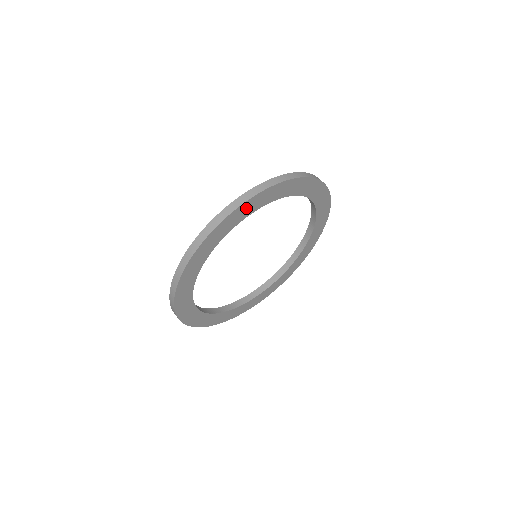
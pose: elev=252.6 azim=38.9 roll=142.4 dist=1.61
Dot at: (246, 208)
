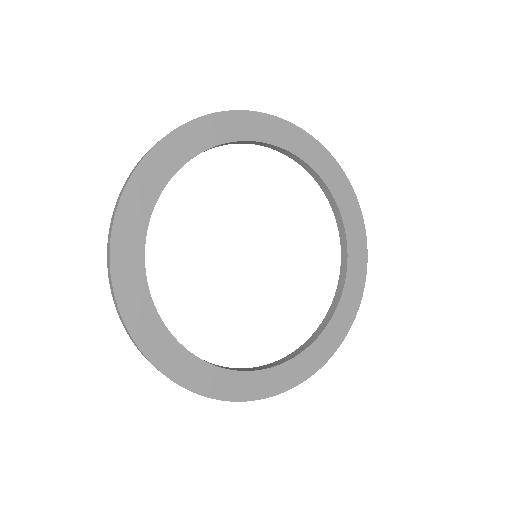
Dot at: (182, 142)
